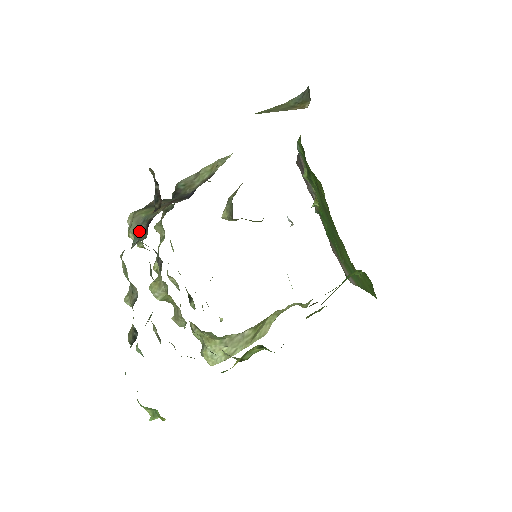
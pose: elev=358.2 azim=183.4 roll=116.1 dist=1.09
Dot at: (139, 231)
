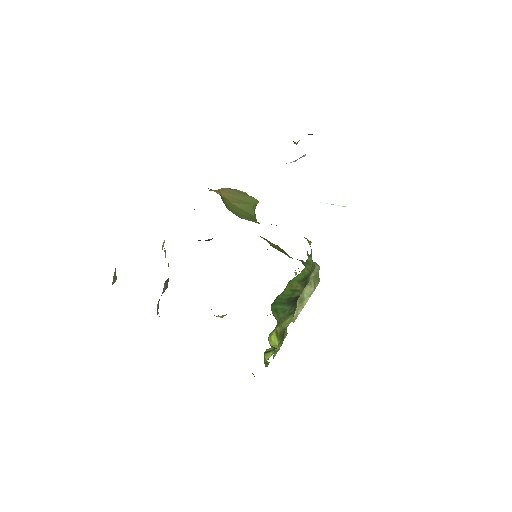
Dot at: occluded
